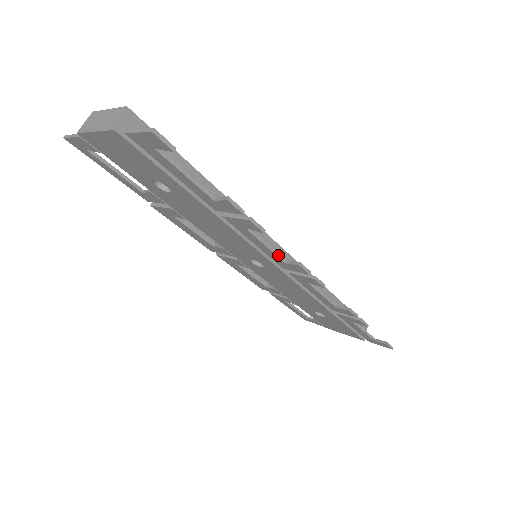
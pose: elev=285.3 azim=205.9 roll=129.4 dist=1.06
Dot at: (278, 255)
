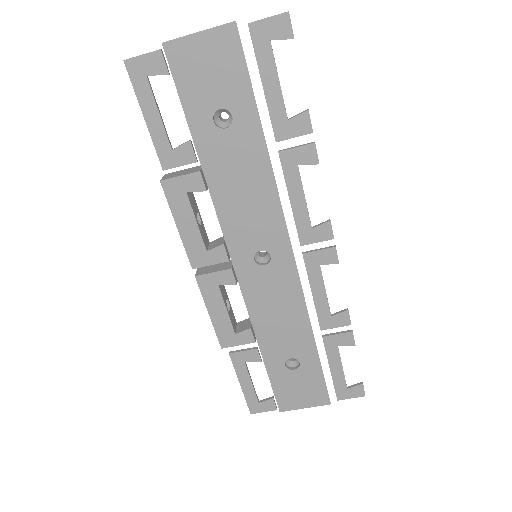
Dot at: occluded
